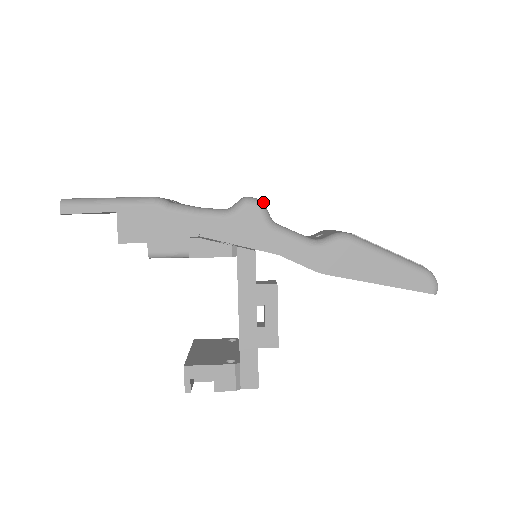
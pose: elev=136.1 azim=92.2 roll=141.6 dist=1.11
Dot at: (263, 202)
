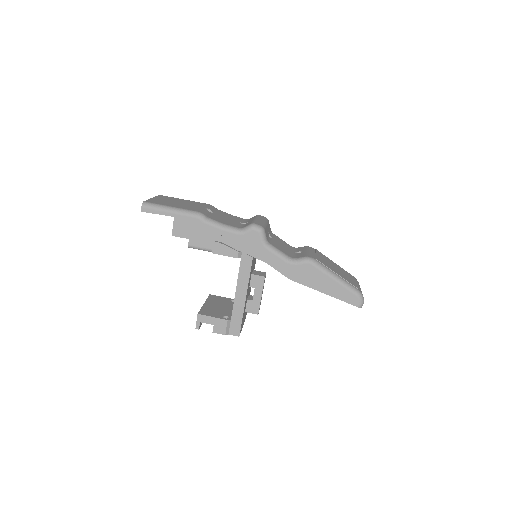
Dot at: (264, 229)
